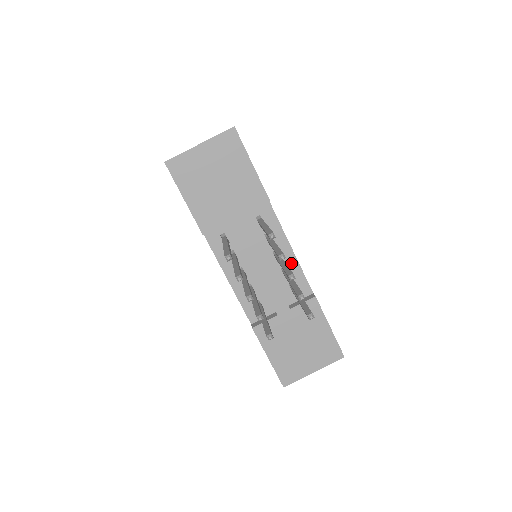
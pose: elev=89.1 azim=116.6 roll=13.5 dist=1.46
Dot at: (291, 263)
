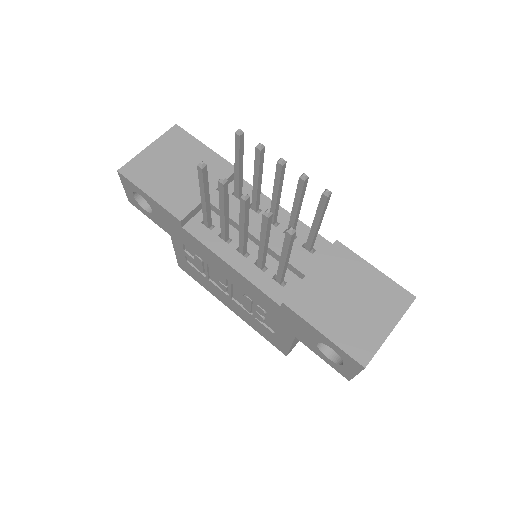
Dot at: occluded
